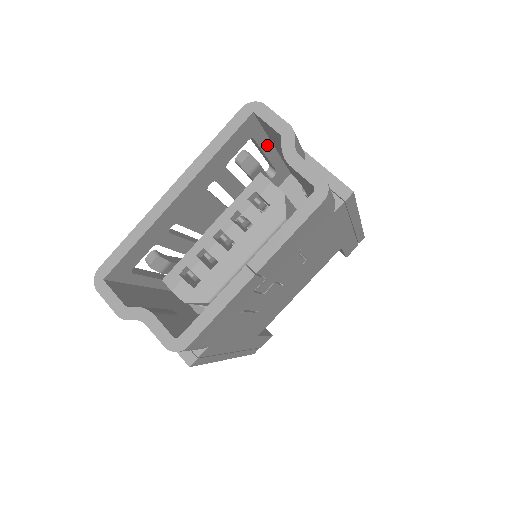
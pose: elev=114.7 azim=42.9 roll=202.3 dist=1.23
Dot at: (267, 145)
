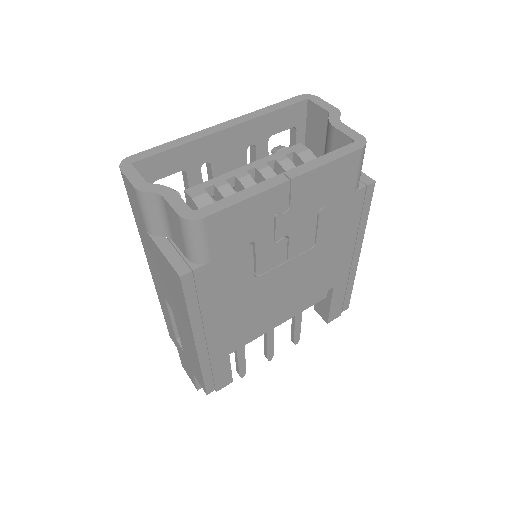
Dot at: occluded
